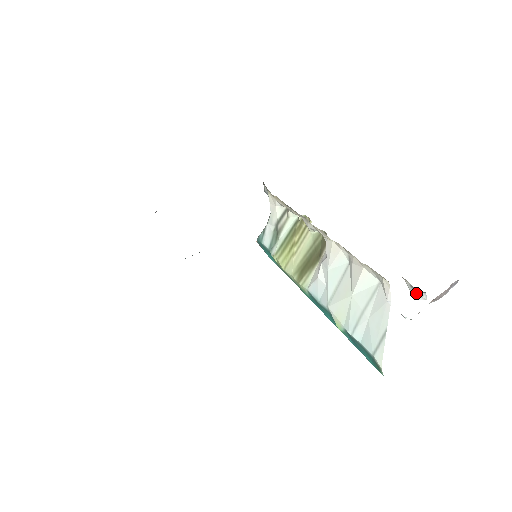
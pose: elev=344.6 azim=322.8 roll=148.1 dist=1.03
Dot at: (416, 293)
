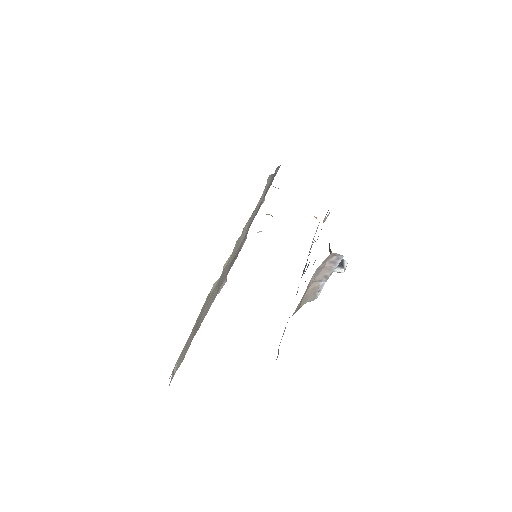
Dot at: occluded
